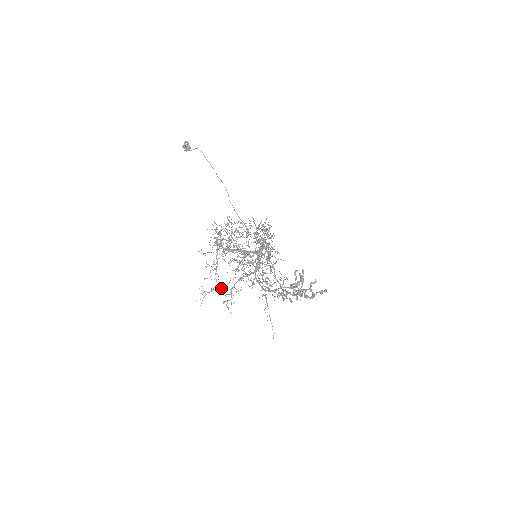
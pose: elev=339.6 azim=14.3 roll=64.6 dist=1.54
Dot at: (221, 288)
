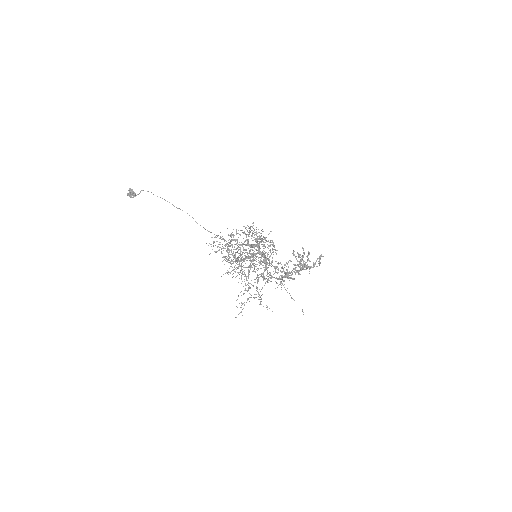
Dot at: occluded
